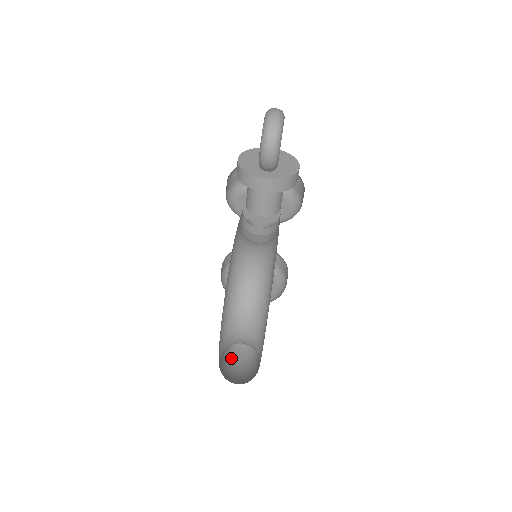
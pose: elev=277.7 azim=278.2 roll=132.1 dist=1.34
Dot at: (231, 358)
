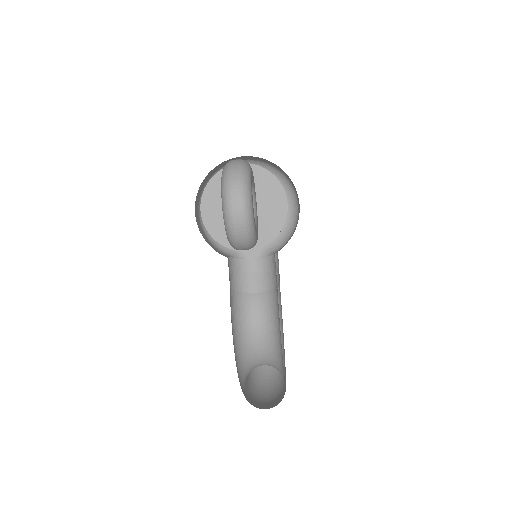
Dot at: occluded
